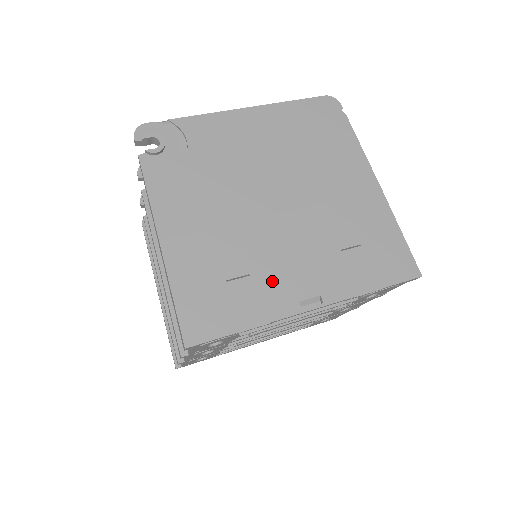
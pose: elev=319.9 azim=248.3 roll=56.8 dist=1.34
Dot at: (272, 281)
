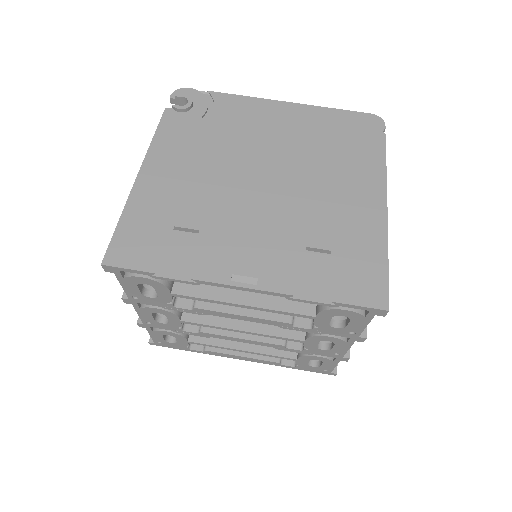
Dot at: (217, 245)
